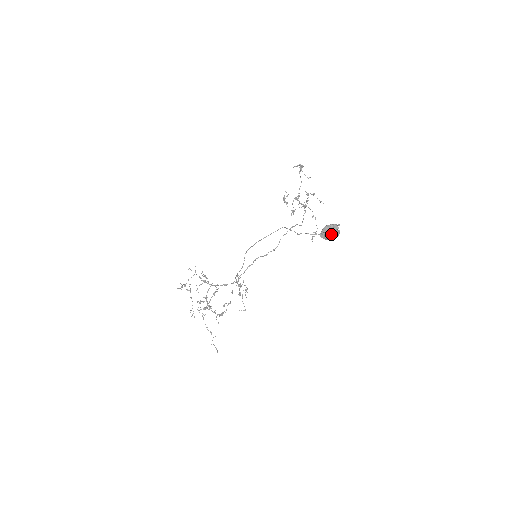
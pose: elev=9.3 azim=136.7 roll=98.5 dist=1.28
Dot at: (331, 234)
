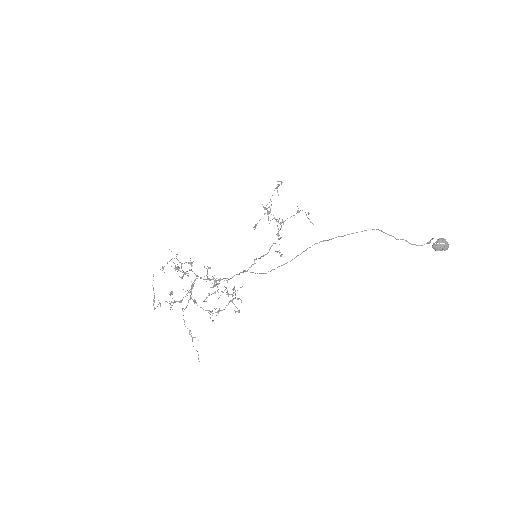
Dot at: (445, 247)
